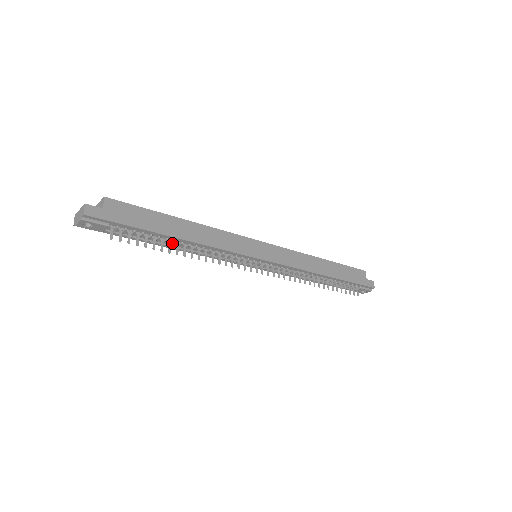
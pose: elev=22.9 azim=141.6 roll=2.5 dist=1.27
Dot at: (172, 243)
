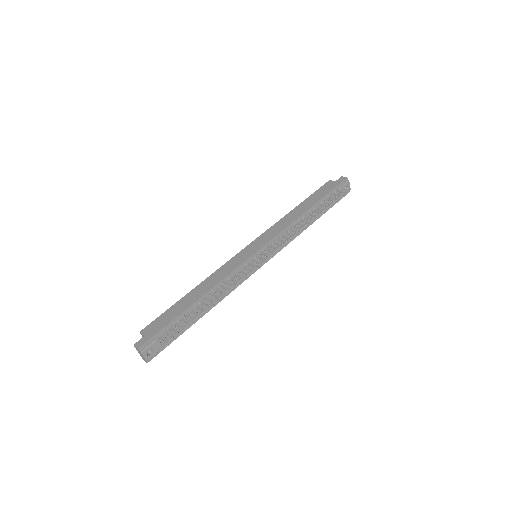
Dot at: (201, 307)
